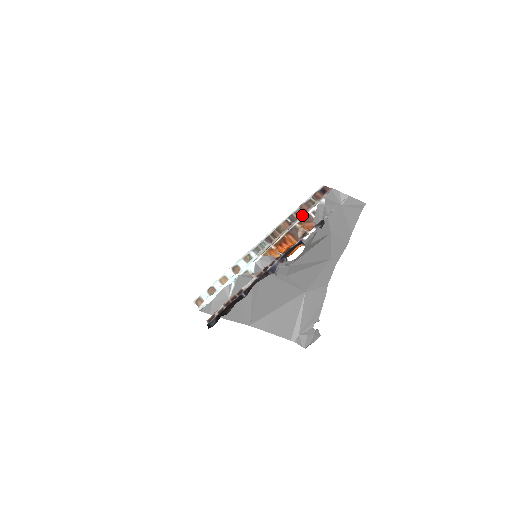
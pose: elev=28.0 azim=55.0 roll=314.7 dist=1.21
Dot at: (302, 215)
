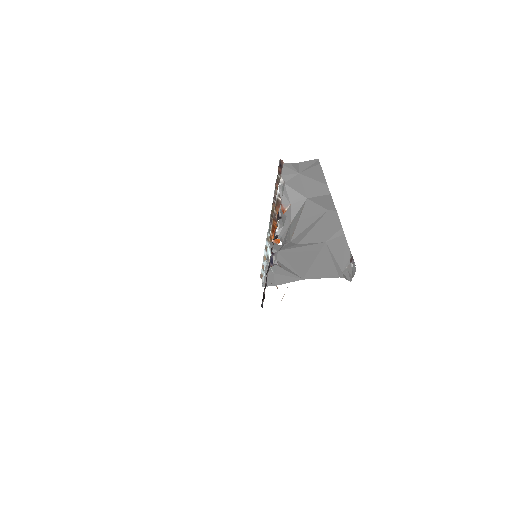
Dot at: occluded
